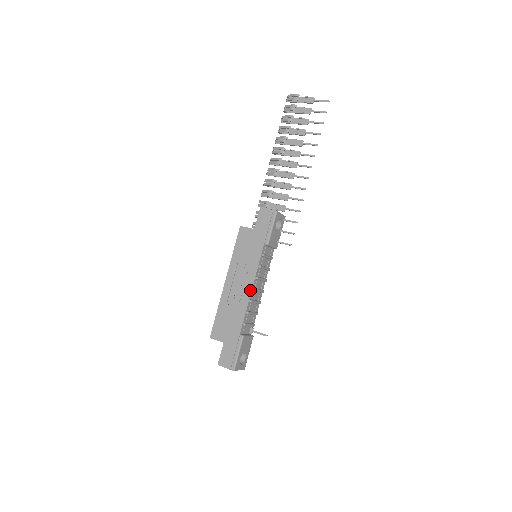
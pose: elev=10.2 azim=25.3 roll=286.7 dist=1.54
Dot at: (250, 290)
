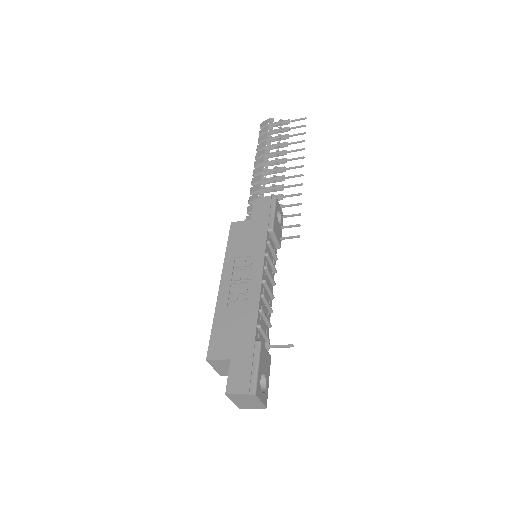
Dot at: (259, 281)
